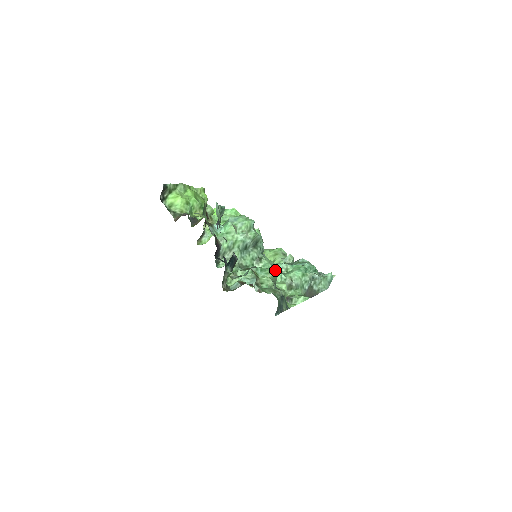
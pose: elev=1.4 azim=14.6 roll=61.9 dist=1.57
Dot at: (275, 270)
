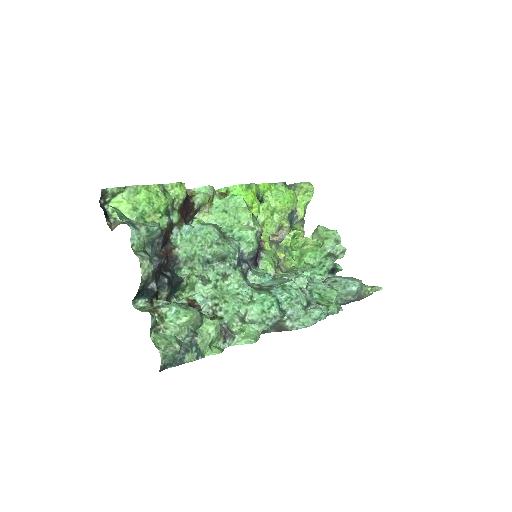
Dot at: (237, 294)
